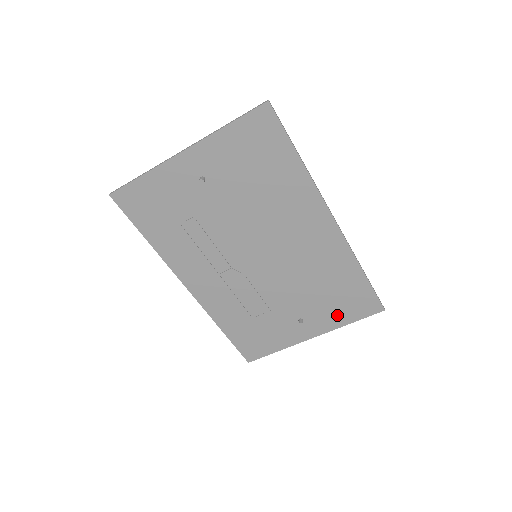
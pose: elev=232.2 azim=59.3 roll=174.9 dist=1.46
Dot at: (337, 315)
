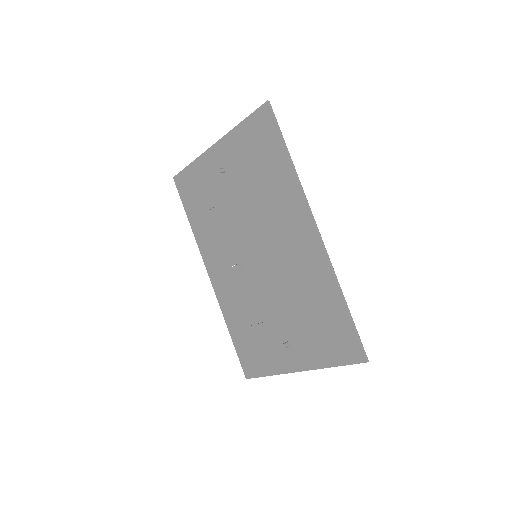
Dot at: (320, 350)
